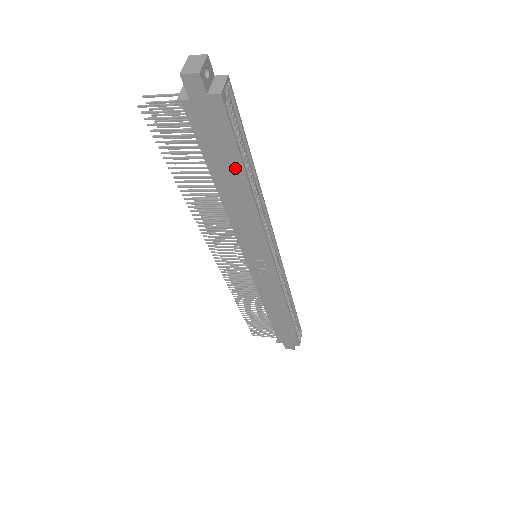
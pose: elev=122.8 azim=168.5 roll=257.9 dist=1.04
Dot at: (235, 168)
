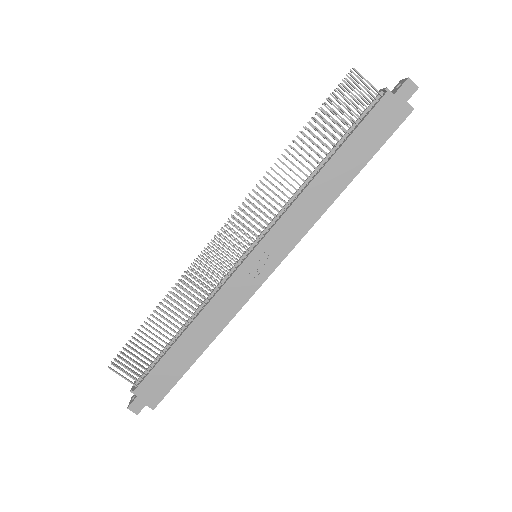
Dot at: (360, 160)
